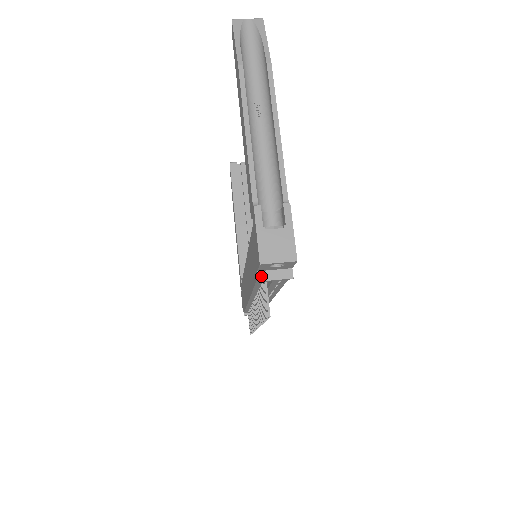
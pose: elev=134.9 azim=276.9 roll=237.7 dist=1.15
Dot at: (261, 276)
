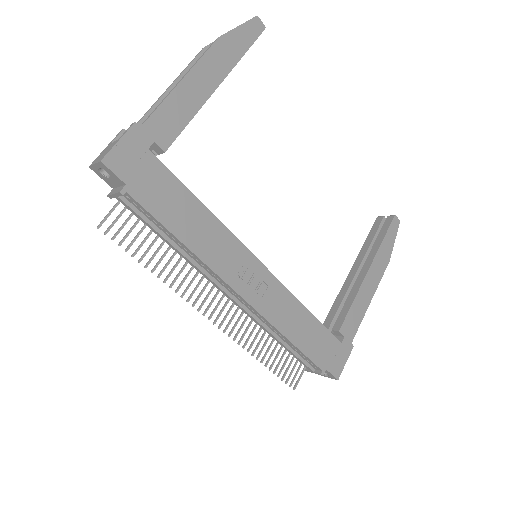
Dot at: (111, 192)
